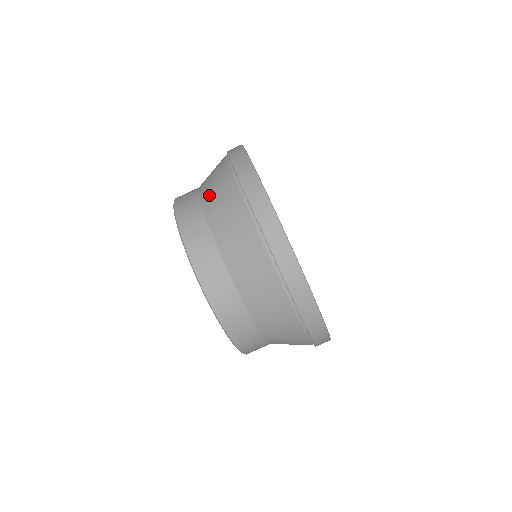
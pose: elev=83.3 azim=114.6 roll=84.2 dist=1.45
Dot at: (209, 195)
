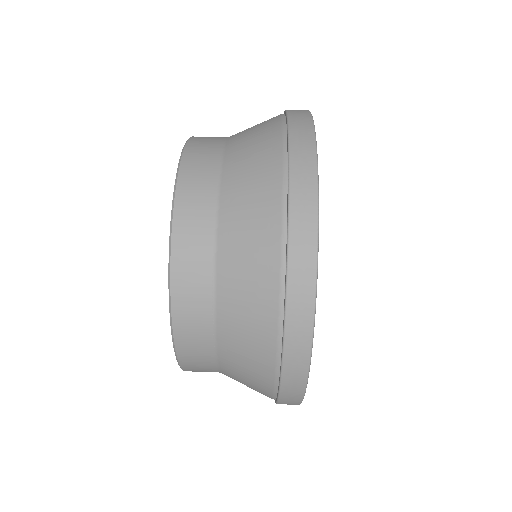
Dot at: occluded
